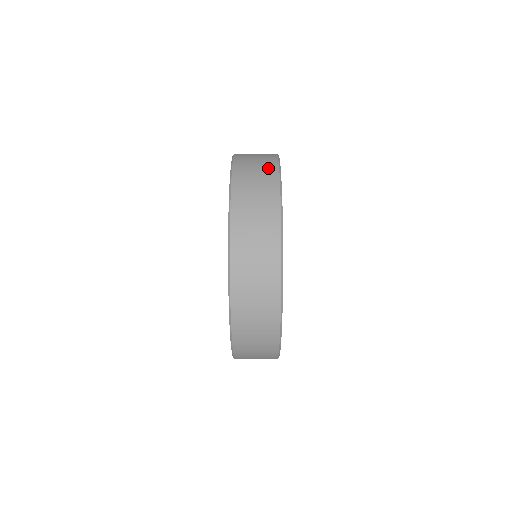
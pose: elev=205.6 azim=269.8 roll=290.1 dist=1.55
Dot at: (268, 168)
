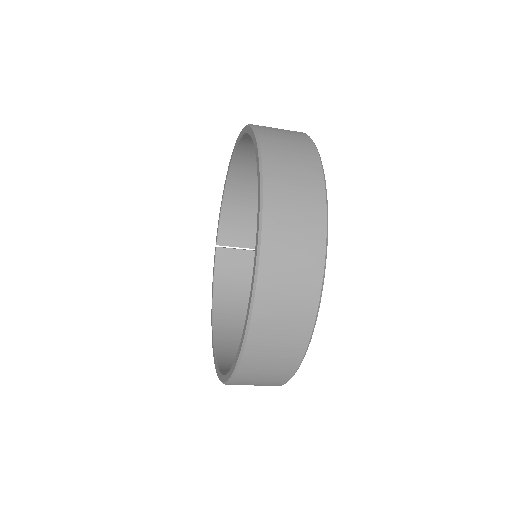
Dot at: occluded
